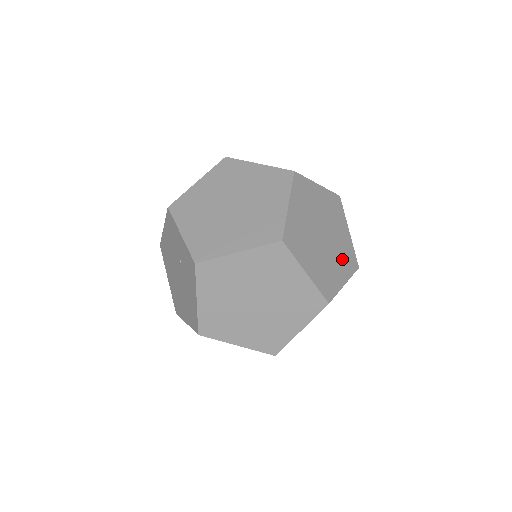
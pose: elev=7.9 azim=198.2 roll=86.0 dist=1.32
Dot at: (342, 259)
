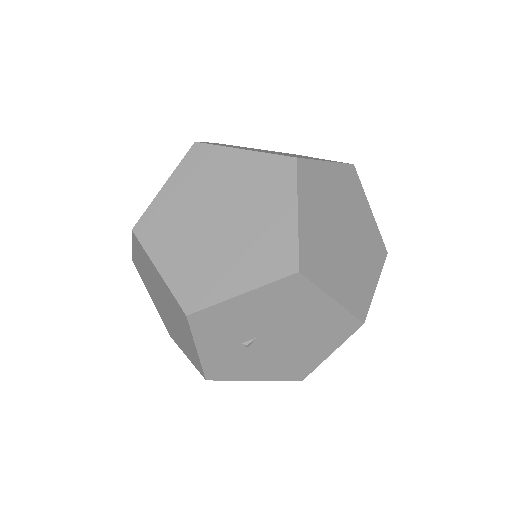
Dot at: (349, 282)
